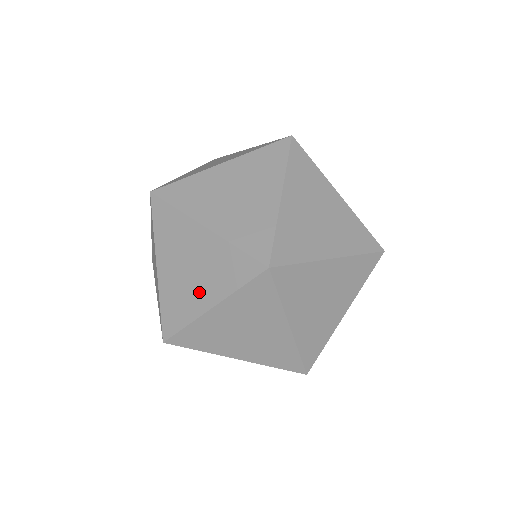
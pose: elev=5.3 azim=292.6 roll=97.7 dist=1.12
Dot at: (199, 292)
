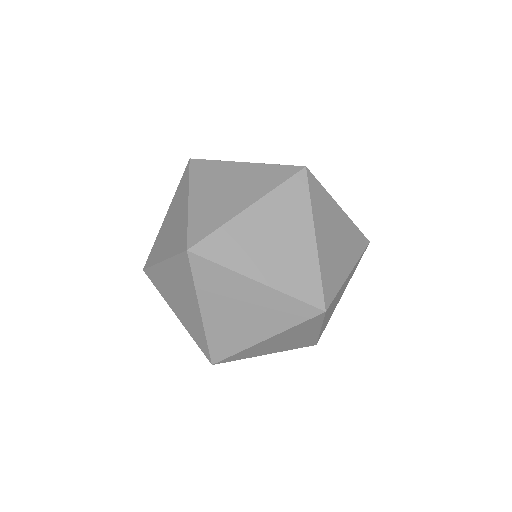
Dot at: (165, 245)
